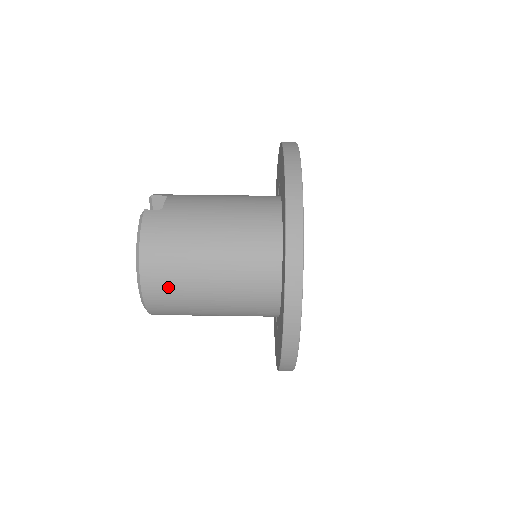
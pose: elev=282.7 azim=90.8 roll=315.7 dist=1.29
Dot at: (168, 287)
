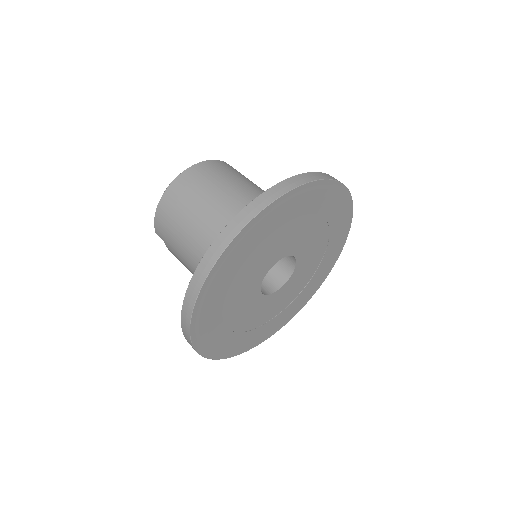
Dot at: (197, 183)
